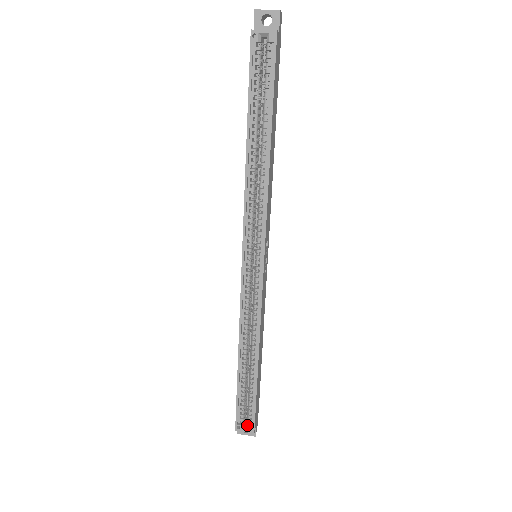
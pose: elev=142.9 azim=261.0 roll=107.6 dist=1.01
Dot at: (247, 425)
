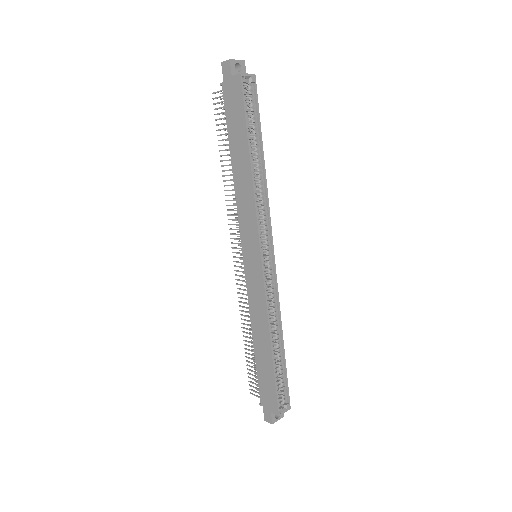
Dot at: (284, 405)
